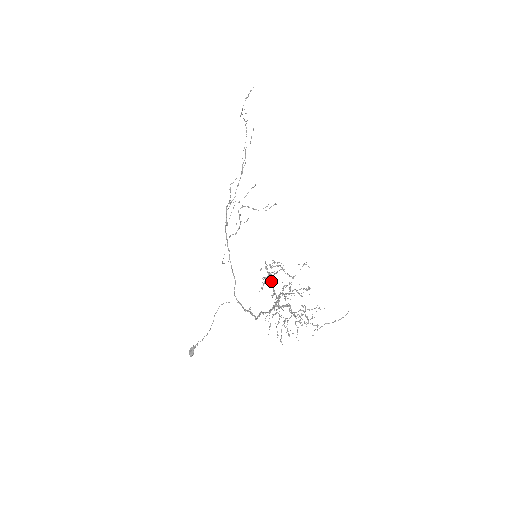
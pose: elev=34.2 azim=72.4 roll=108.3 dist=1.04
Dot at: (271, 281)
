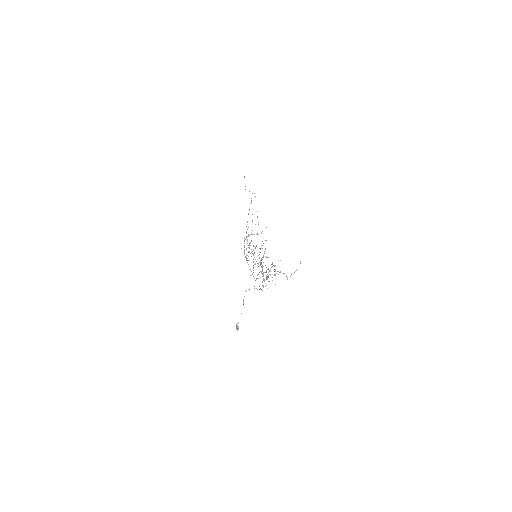
Dot at: occluded
